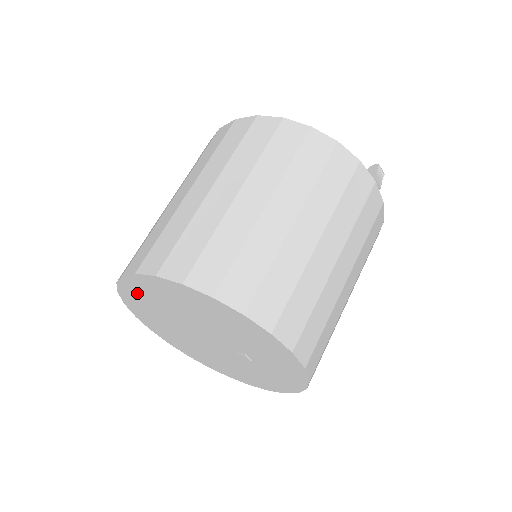
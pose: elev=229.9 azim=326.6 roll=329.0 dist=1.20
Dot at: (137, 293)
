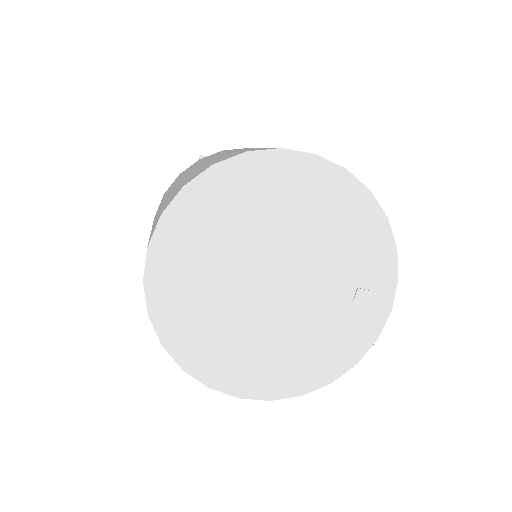
Dot at: (260, 178)
